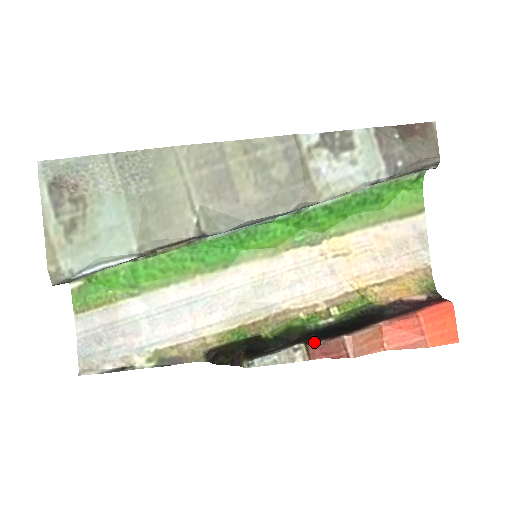
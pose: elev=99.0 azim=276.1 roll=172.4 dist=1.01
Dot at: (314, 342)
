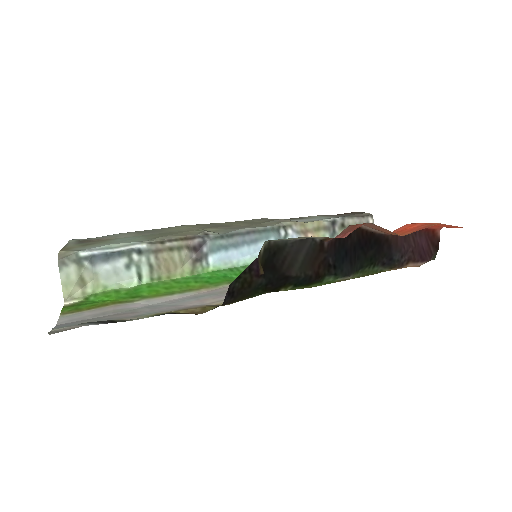
Dot at: (329, 241)
